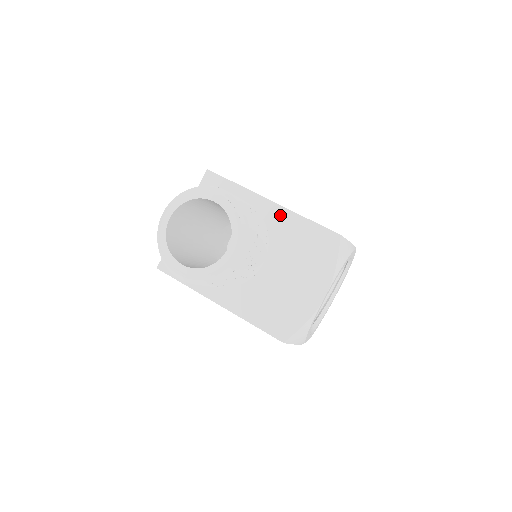
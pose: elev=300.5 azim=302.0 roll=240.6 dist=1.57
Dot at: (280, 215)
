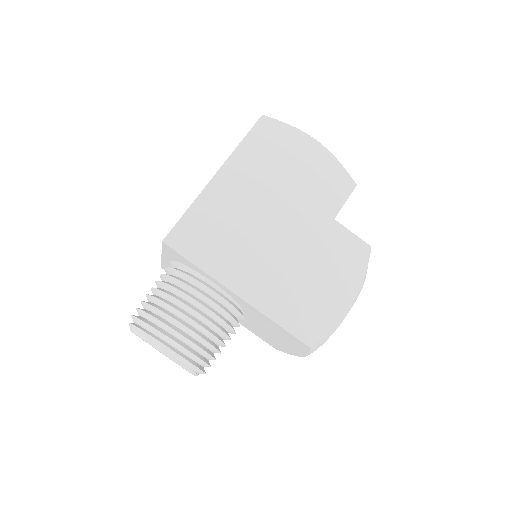
Dot at: (249, 307)
